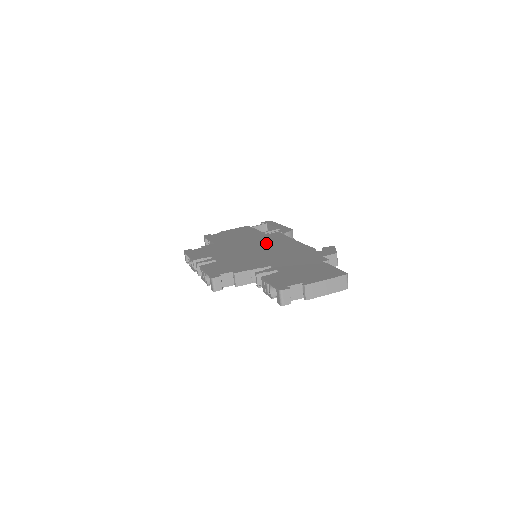
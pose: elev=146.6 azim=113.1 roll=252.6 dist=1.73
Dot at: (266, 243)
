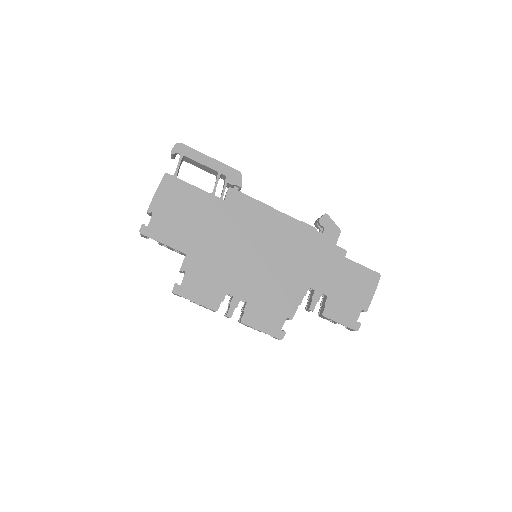
Dot at: (251, 231)
